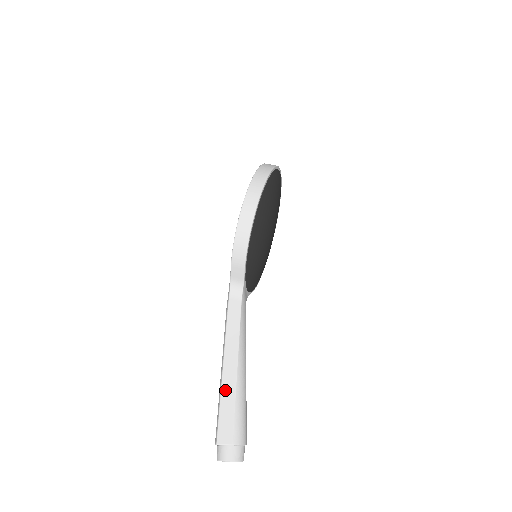
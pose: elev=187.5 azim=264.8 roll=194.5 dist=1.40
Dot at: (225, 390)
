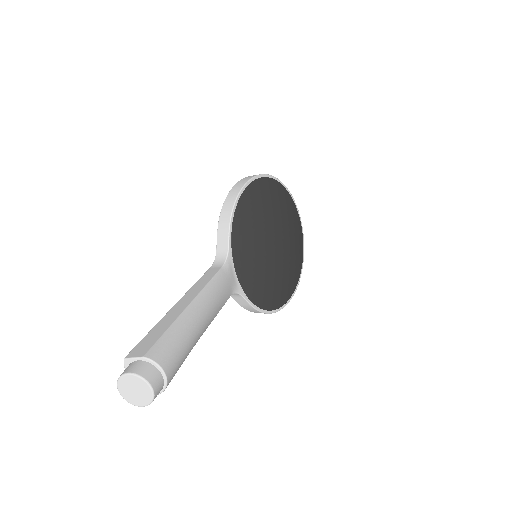
Dot at: (165, 319)
